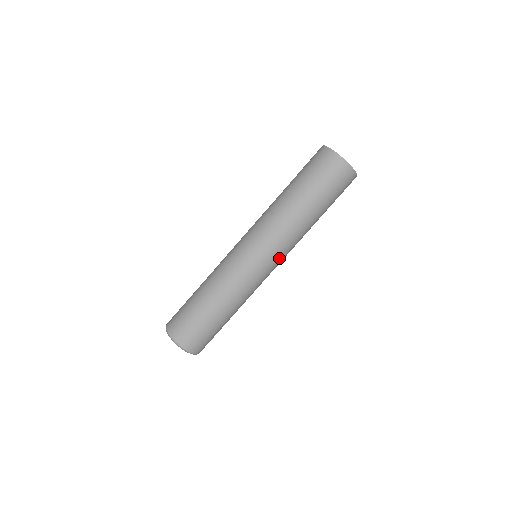
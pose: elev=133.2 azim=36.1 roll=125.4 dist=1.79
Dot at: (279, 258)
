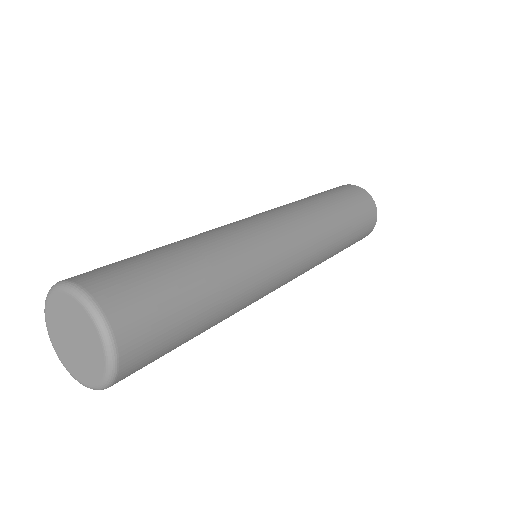
Dot at: (301, 248)
